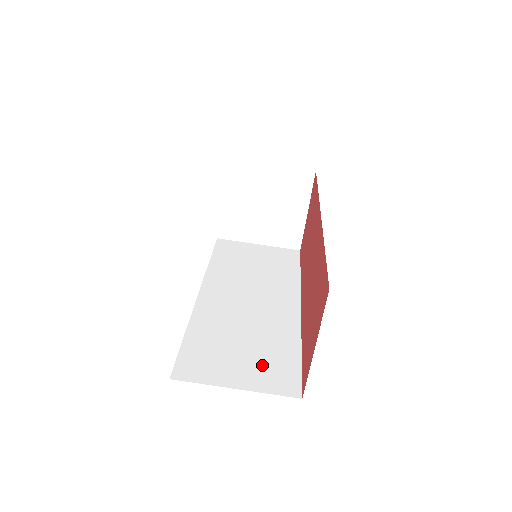
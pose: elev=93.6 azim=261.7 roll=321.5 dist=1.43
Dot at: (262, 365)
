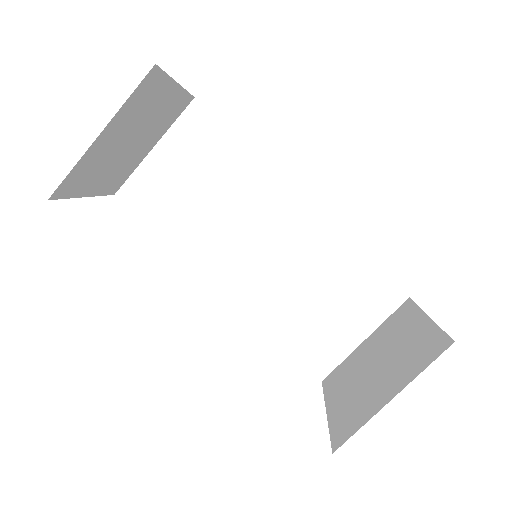
Dot at: (355, 302)
